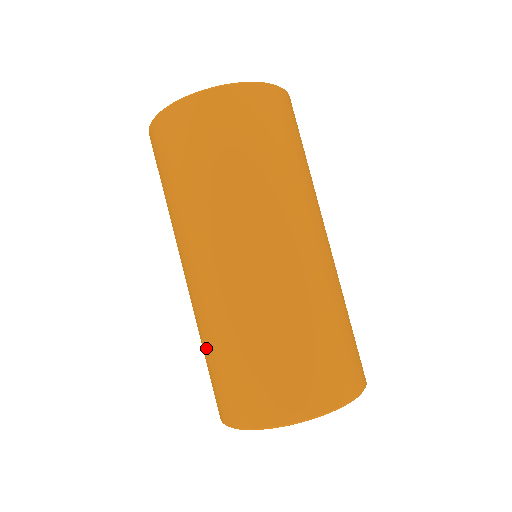
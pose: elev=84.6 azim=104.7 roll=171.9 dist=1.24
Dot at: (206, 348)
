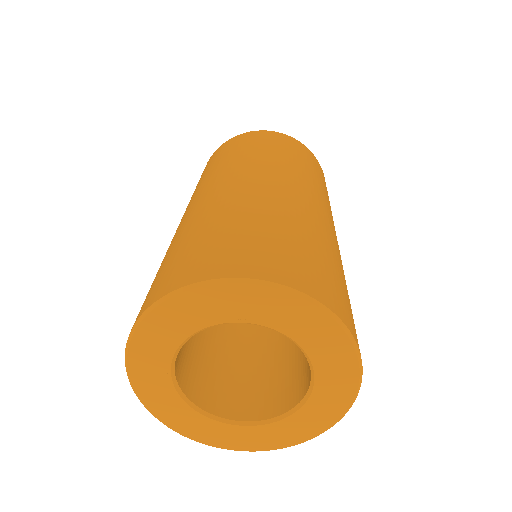
Dot at: occluded
